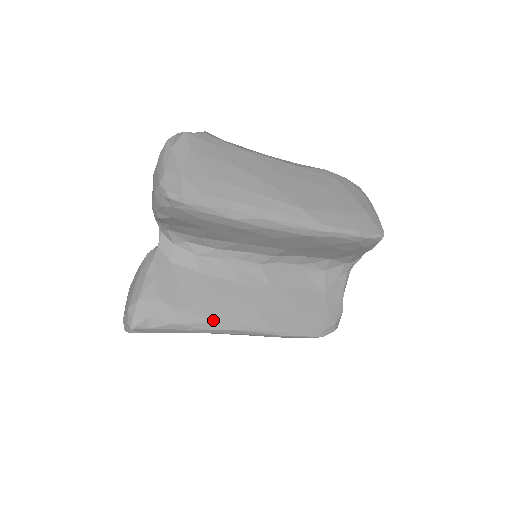
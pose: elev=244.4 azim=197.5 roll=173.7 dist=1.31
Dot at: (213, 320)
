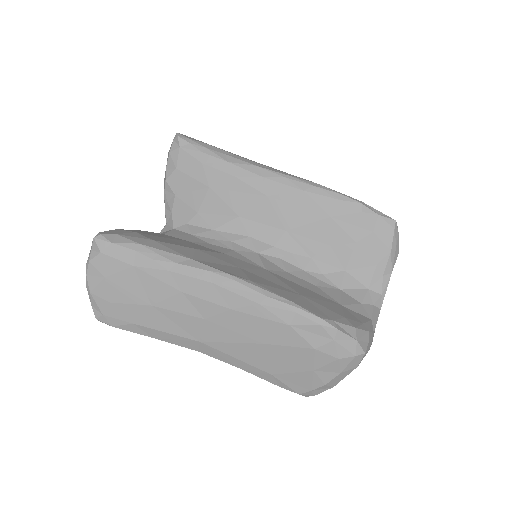
Dot at: (186, 256)
